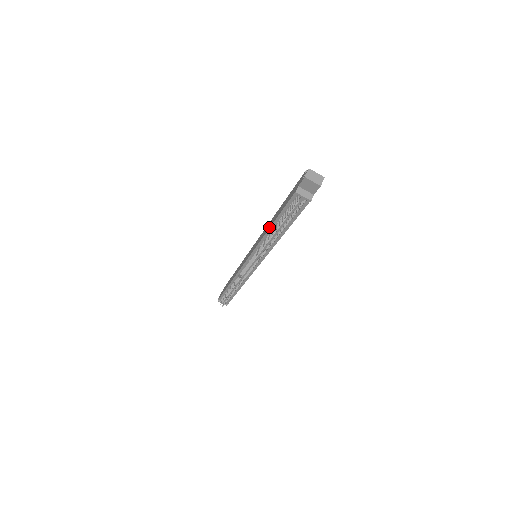
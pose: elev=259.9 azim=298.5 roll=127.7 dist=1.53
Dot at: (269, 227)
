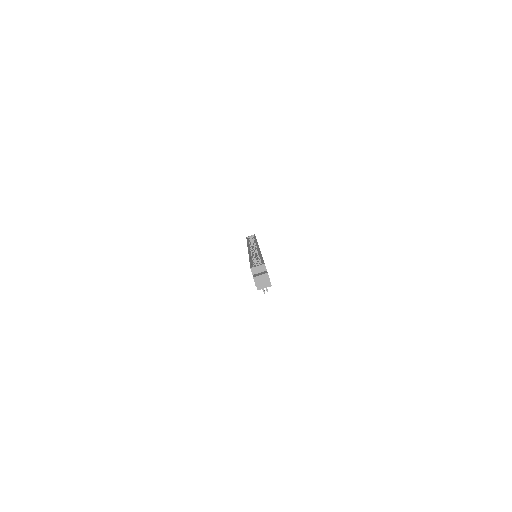
Dot at: occluded
